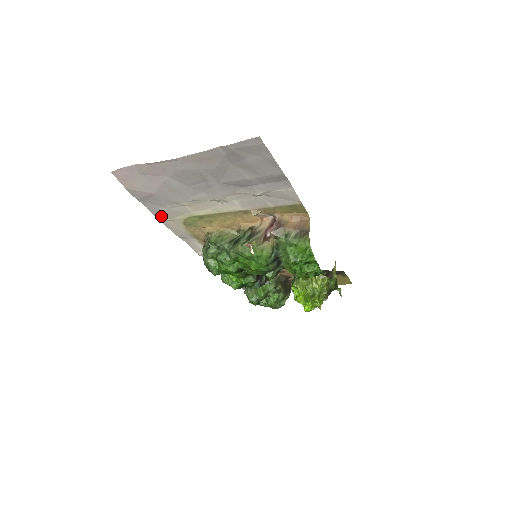
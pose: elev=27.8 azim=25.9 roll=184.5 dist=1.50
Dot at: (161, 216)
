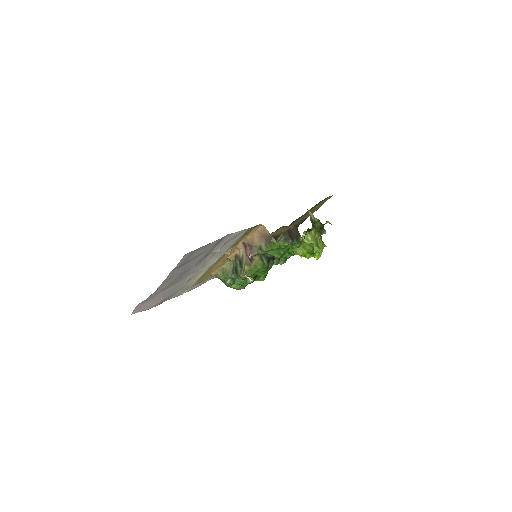
Dot at: (180, 294)
